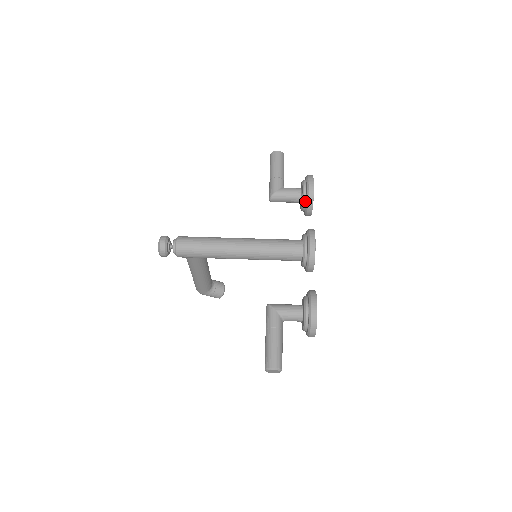
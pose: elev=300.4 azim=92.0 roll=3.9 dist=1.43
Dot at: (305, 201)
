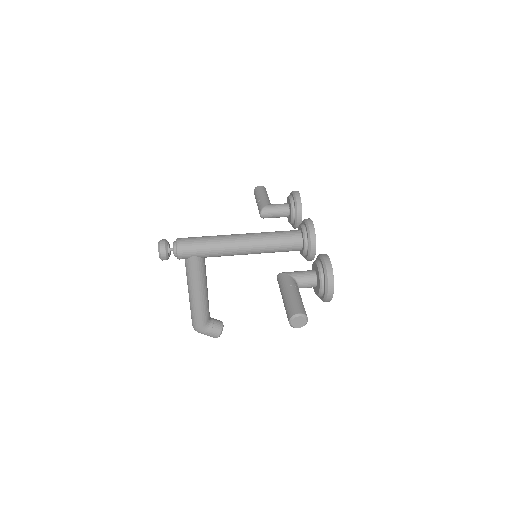
Dot at: (294, 208)
